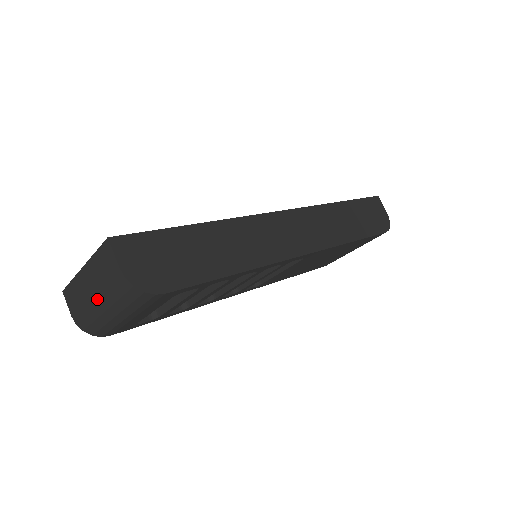
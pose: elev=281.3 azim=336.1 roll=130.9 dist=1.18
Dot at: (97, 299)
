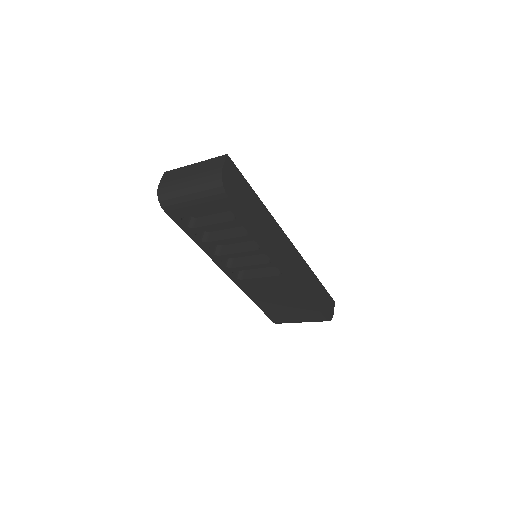
Dot at: (190, 179)
